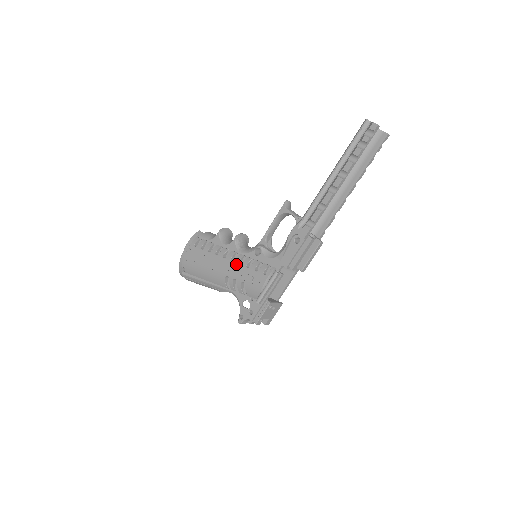
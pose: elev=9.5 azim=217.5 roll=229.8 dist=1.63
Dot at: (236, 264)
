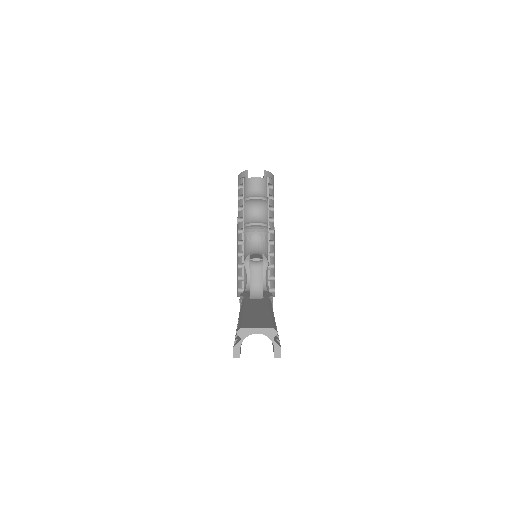
Dot at: (237, 252)
